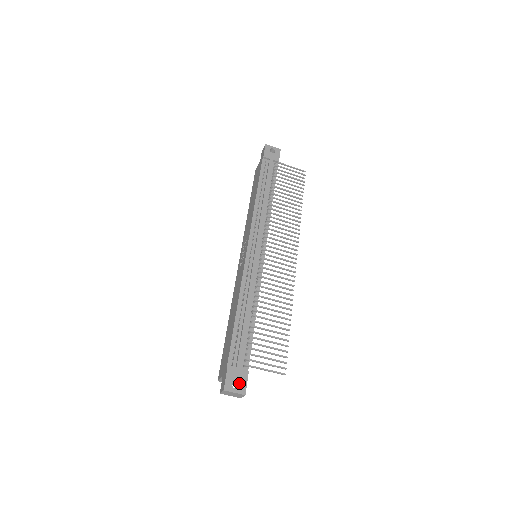
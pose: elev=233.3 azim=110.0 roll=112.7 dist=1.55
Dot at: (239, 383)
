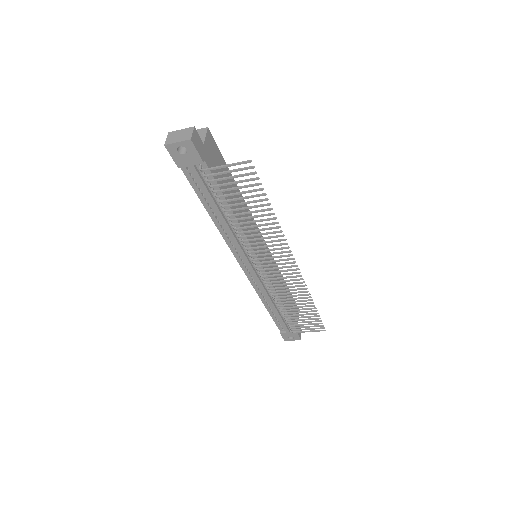
Dot at: (293, 337)
